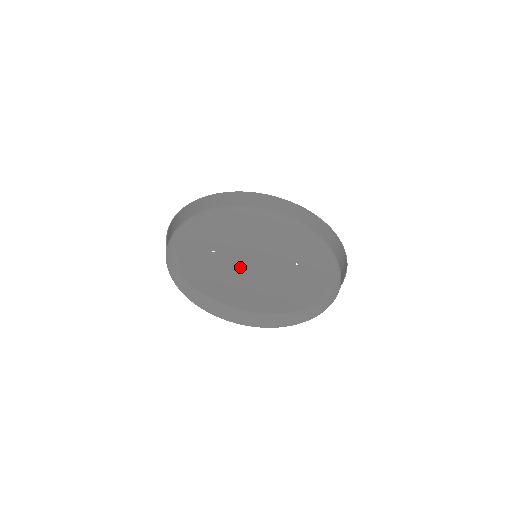
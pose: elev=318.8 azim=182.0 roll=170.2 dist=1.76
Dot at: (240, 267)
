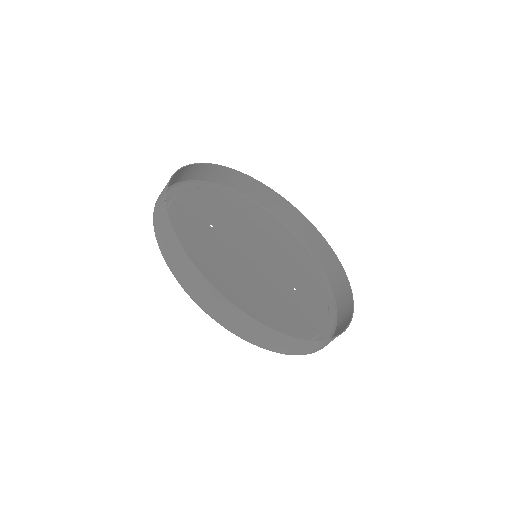
Dot at: (234, 257)
